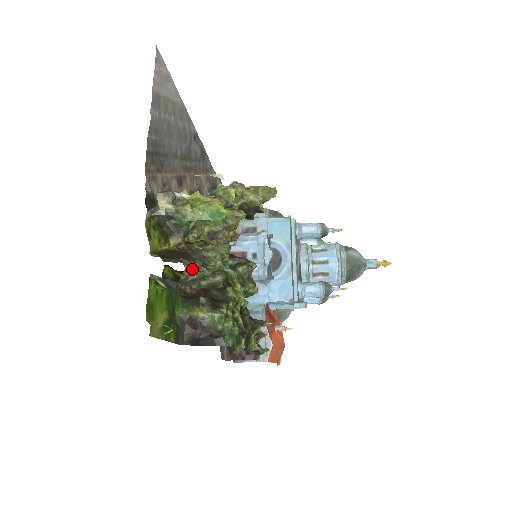
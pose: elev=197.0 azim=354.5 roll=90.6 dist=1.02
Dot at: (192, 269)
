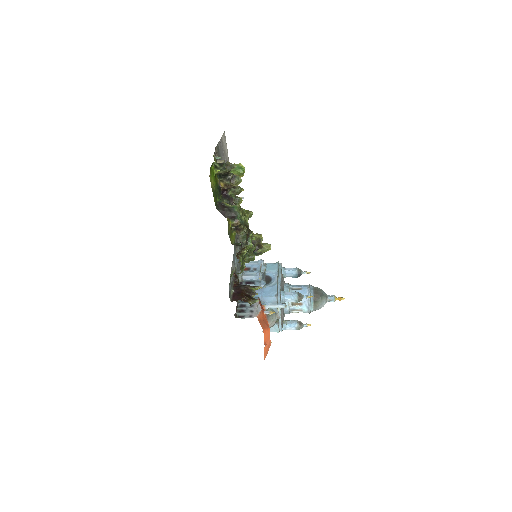
Dot at: (230, 163)
